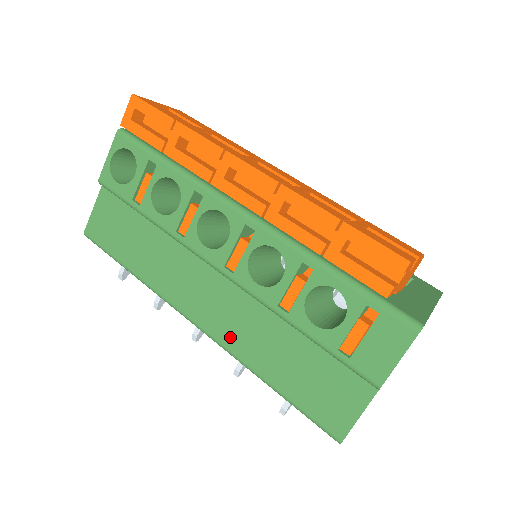
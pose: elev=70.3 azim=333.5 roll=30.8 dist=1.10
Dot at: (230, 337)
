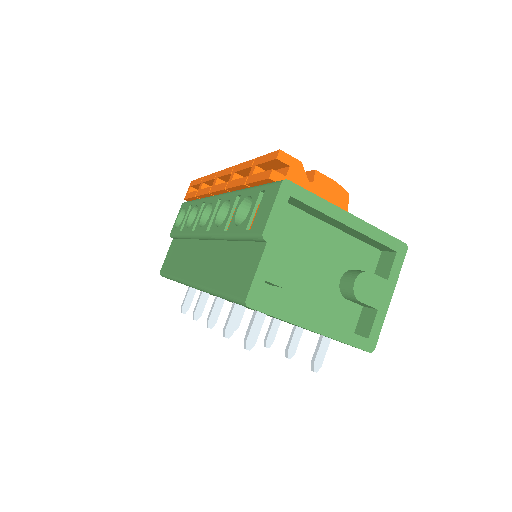
Dot at: (204, 276)
